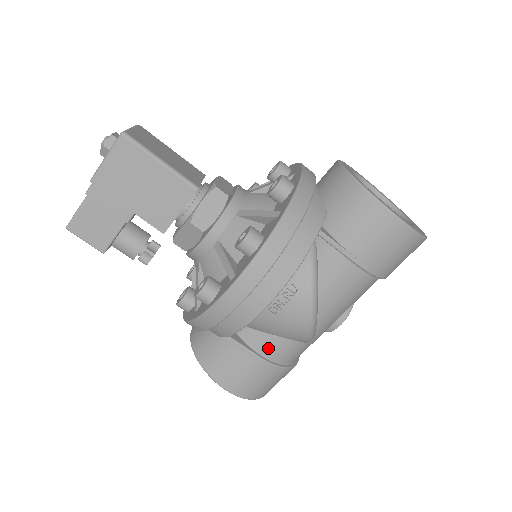
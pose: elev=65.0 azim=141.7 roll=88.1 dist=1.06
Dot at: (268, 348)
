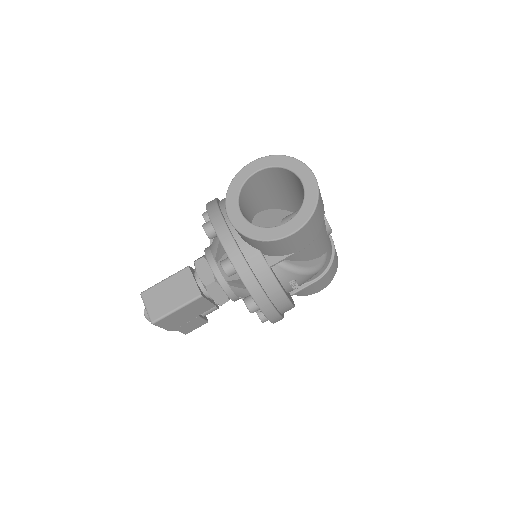
Dot at: (314, 277)
